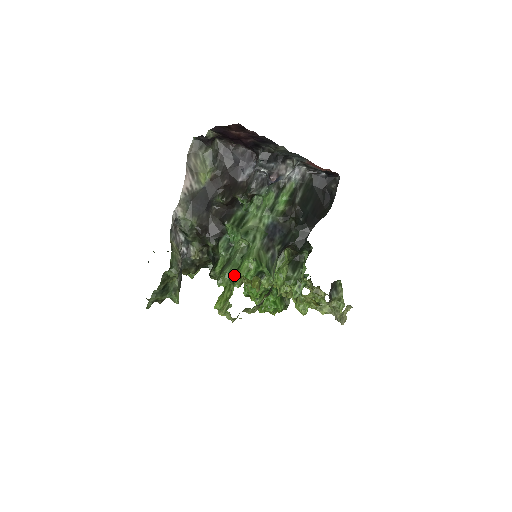
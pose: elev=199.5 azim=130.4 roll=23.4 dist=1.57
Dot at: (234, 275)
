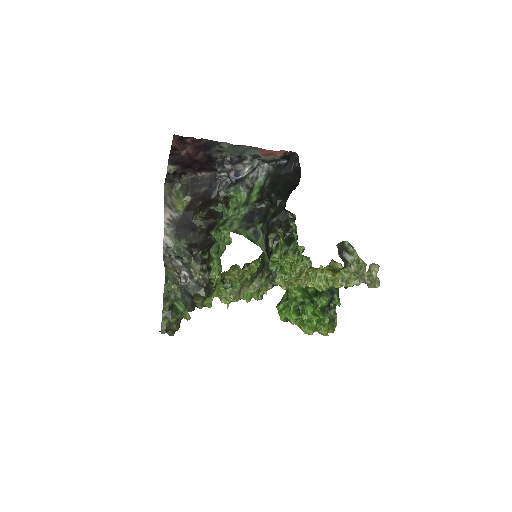
Dot at: occluded
